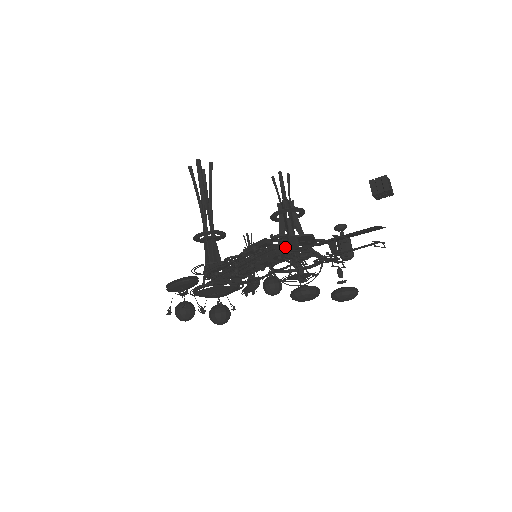
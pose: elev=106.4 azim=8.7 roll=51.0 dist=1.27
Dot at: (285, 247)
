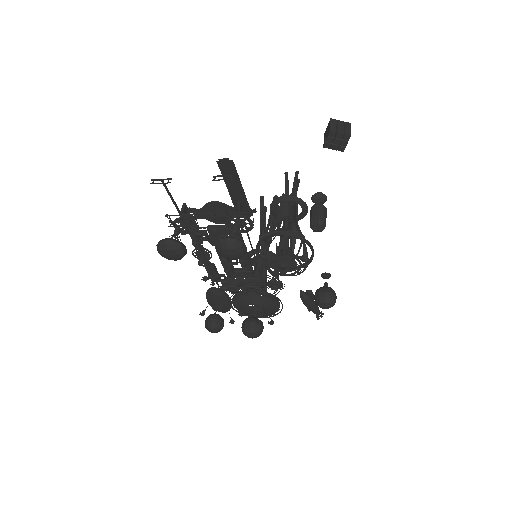
Dot at: occluded
